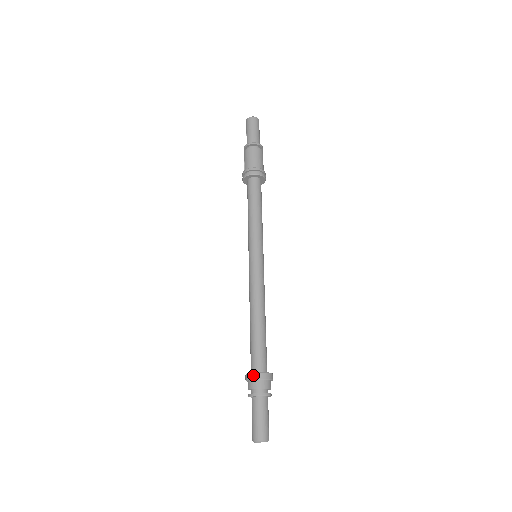
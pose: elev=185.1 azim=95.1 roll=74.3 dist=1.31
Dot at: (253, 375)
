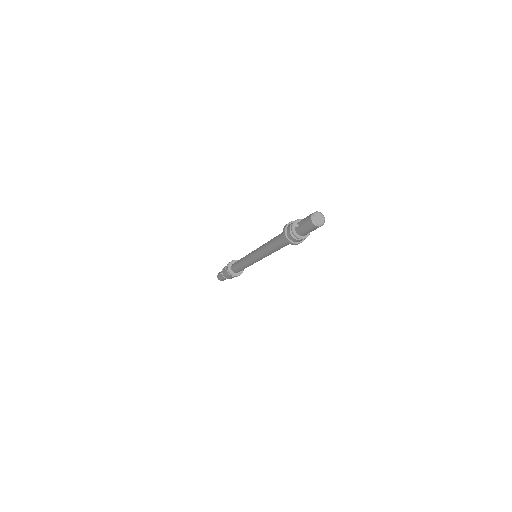
Dot at: (291, 222)
